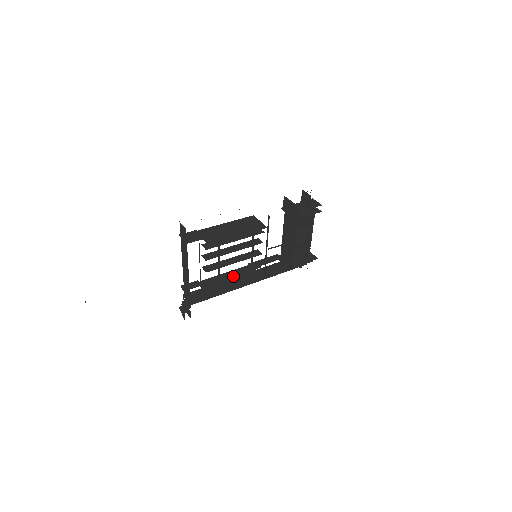
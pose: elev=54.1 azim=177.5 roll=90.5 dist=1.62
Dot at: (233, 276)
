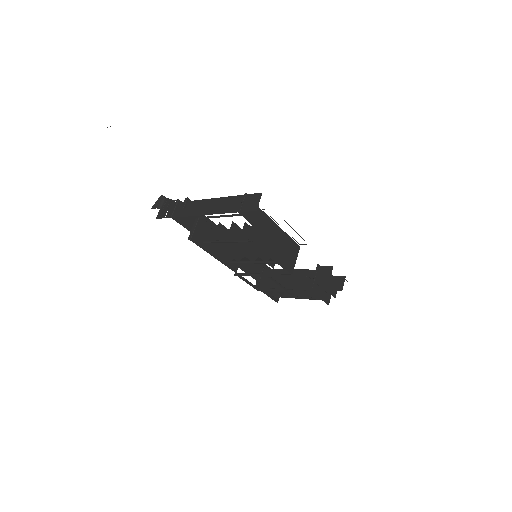
Dot at: (224, 250)
